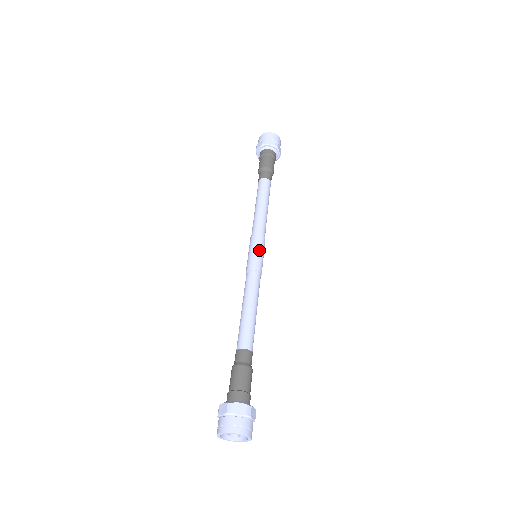
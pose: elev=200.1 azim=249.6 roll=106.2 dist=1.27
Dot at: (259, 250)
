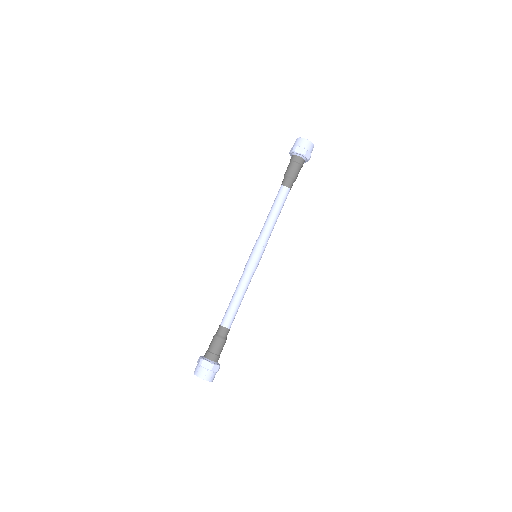
Dot at: (257, 254)
